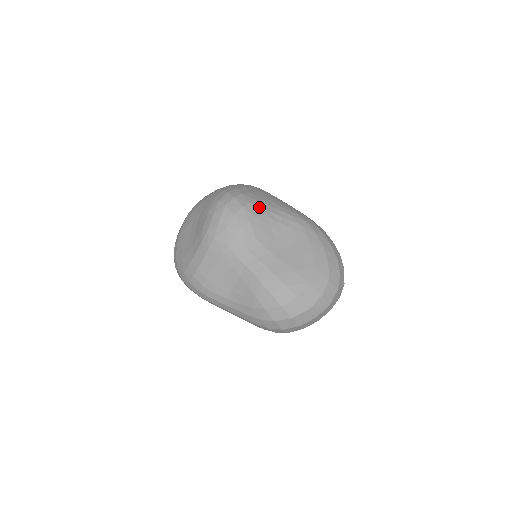
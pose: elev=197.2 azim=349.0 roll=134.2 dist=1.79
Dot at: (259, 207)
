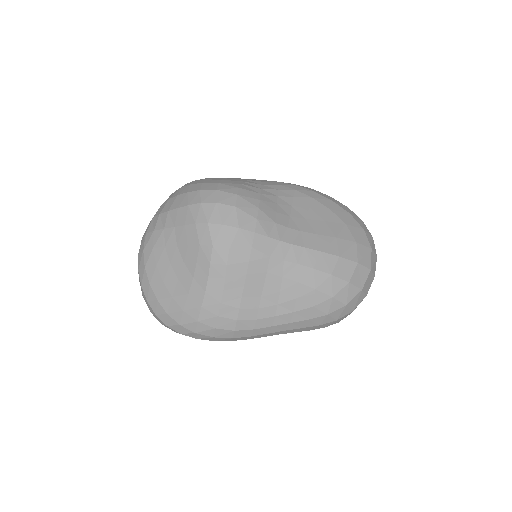
Dot at: (249, 188)
